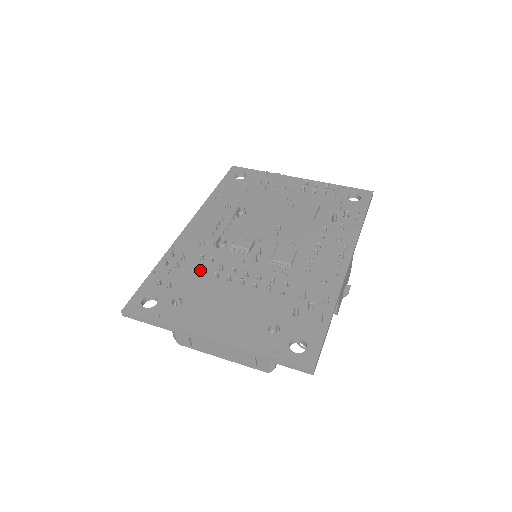
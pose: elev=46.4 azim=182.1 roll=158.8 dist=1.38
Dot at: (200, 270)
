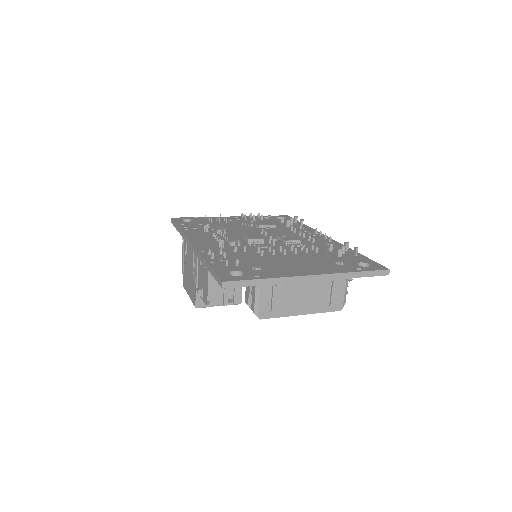
Dot at: (244, 255)
